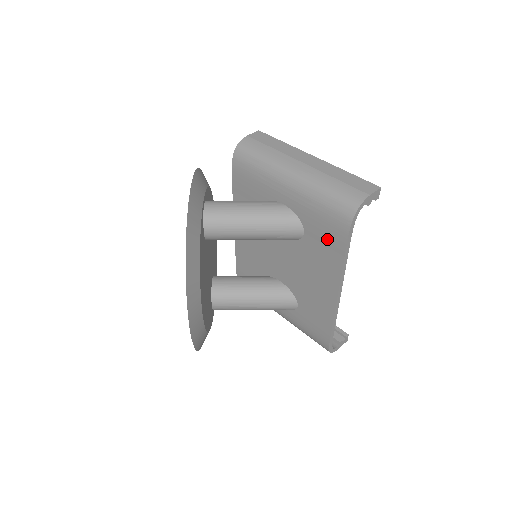
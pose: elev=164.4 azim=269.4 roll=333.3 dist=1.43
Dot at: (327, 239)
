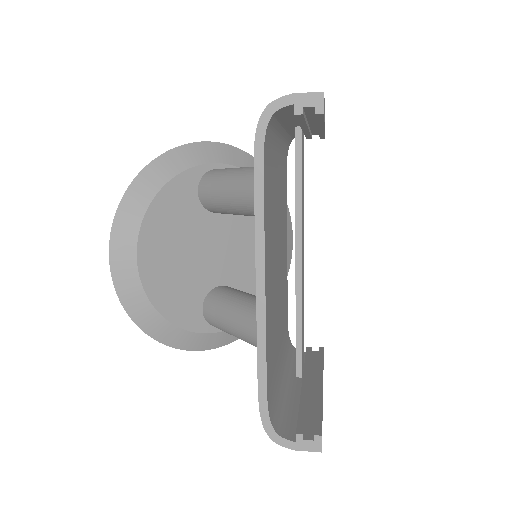
Dot at: occluded
